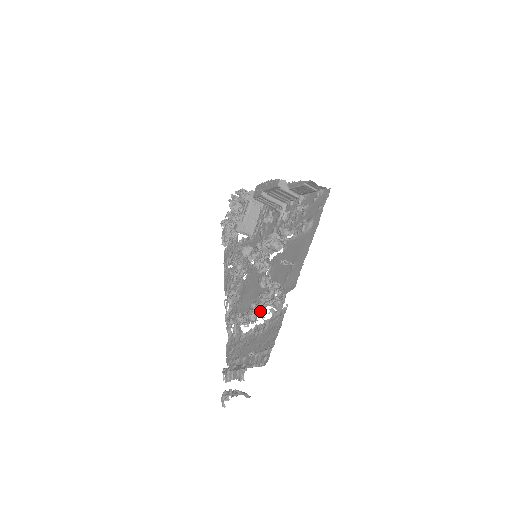
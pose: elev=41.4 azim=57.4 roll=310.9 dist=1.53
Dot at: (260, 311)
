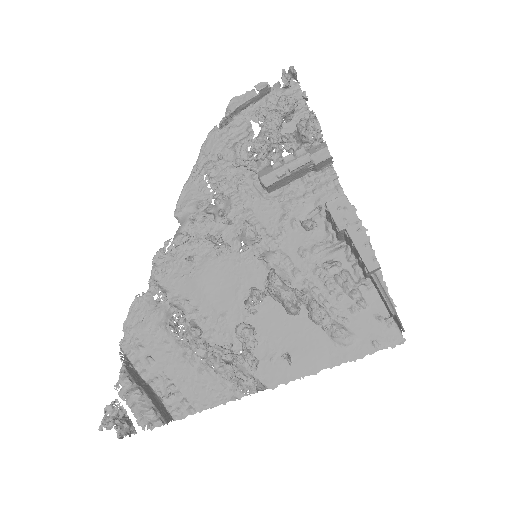
Dot at: (210, 341)
